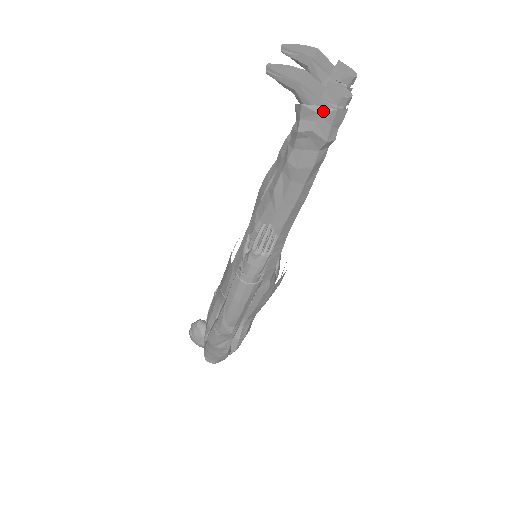
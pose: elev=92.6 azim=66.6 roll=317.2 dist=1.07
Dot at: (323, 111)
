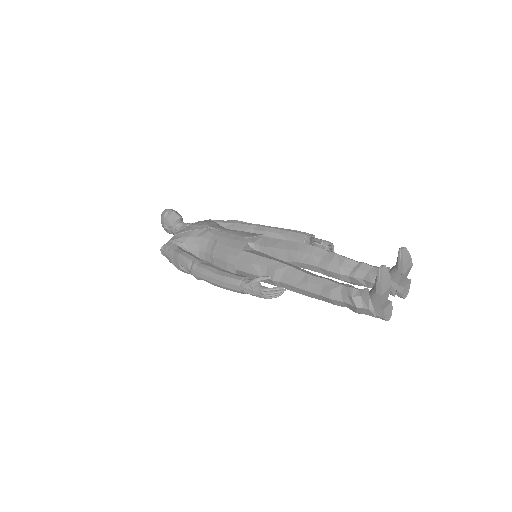
Dot at: (372, 311)
